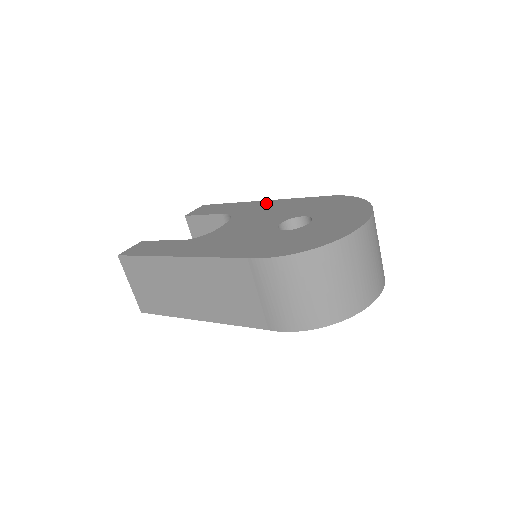
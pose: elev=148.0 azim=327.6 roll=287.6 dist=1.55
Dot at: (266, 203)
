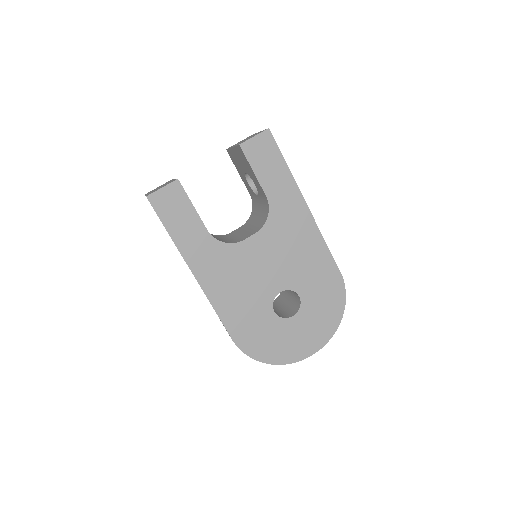
Dot at: (305, 222)
